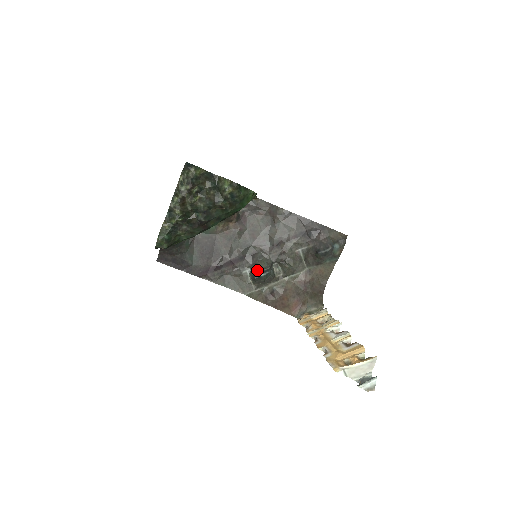
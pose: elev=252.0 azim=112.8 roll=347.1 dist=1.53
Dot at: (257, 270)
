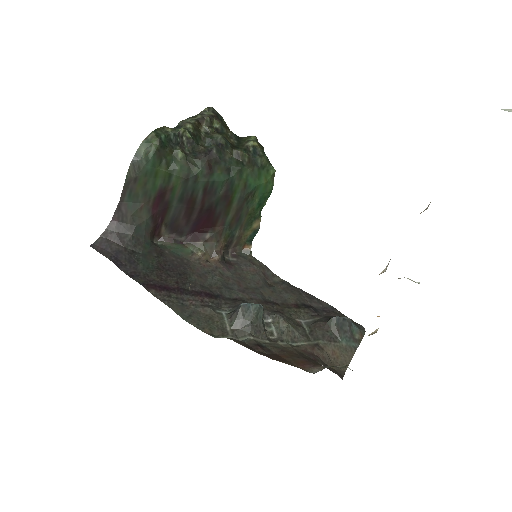
Dot at: occluded
